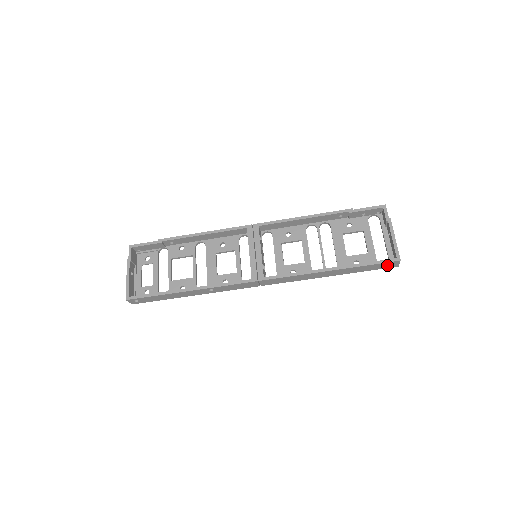
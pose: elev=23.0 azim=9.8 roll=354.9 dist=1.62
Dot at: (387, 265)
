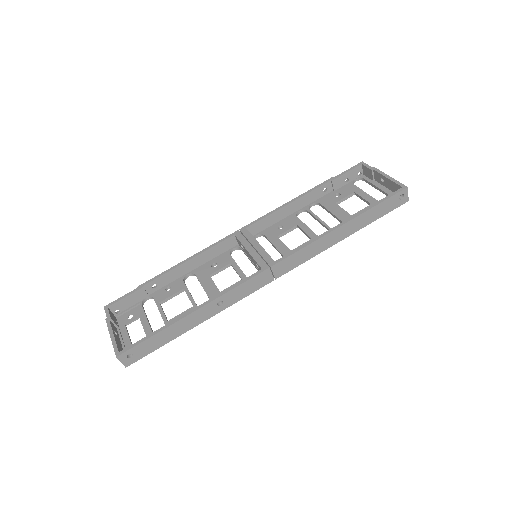
Dot at: (397, 201)
